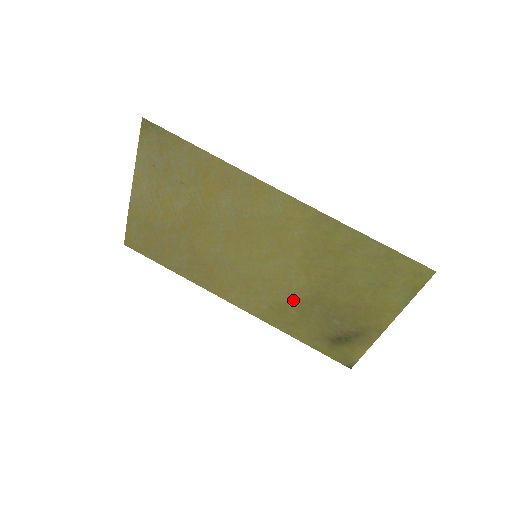
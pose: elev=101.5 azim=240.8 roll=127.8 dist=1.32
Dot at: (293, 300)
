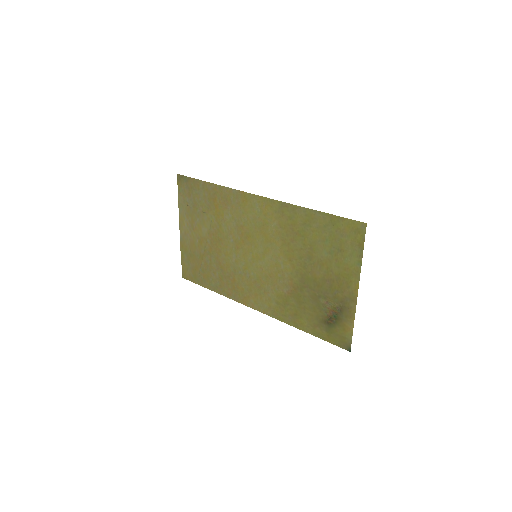
Dot at: (289, 289)
